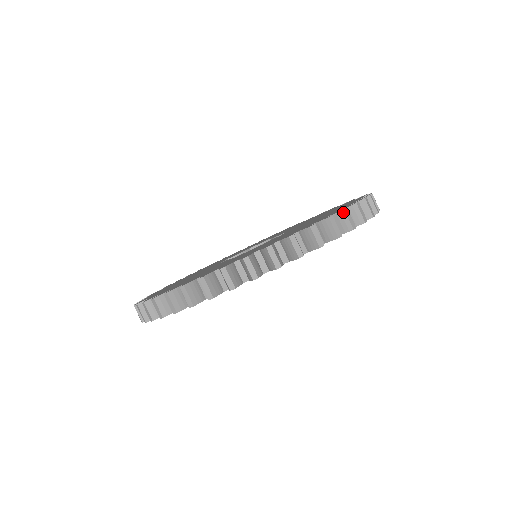
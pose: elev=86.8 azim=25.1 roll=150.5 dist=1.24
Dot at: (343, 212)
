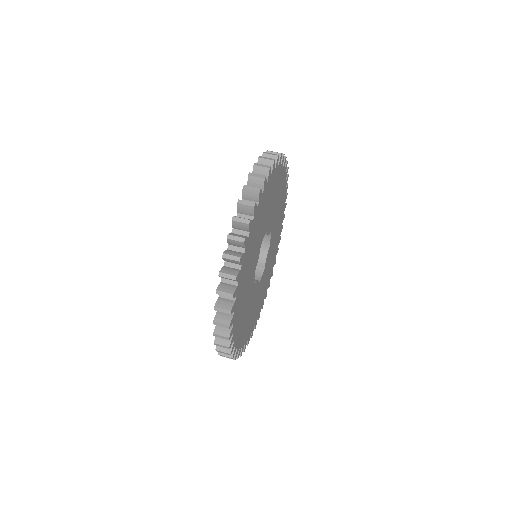
Dot at: occluded
